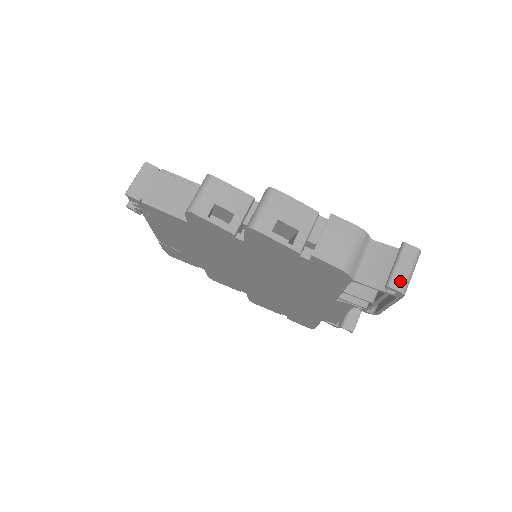
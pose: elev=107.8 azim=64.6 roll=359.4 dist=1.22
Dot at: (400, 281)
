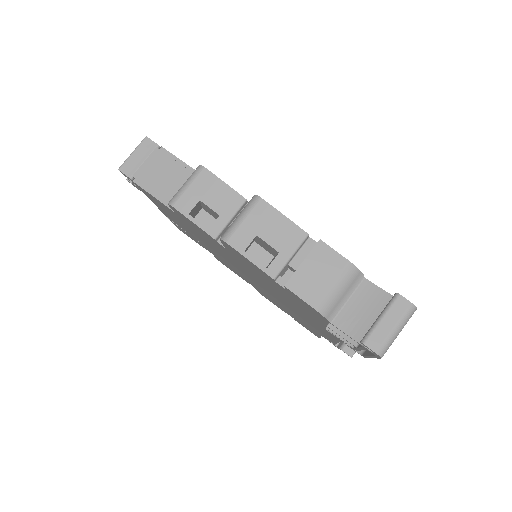
Dot at: (379, 340)
